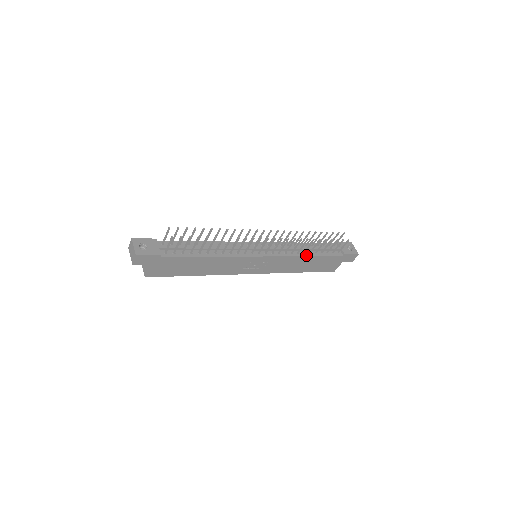
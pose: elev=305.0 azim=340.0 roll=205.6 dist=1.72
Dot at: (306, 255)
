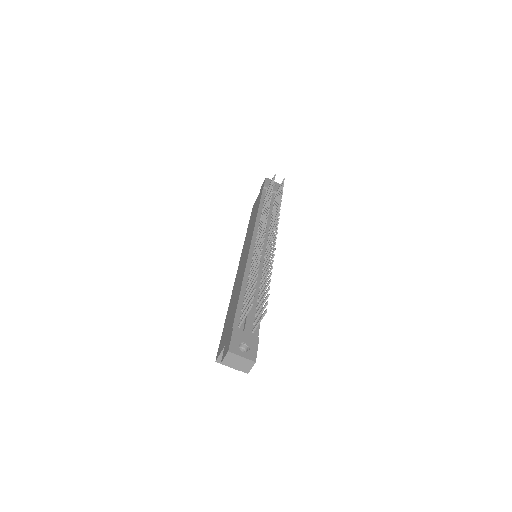
Dot at: occluded
